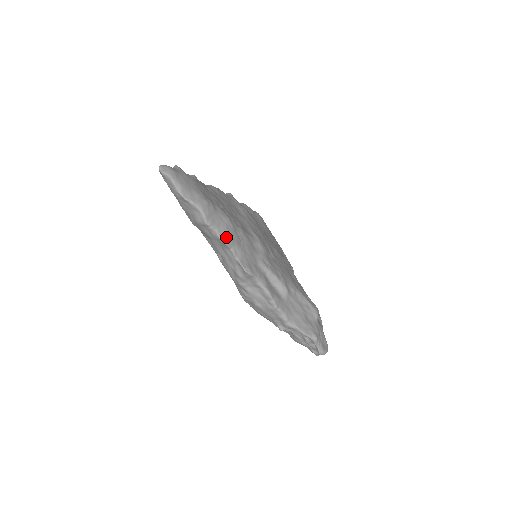
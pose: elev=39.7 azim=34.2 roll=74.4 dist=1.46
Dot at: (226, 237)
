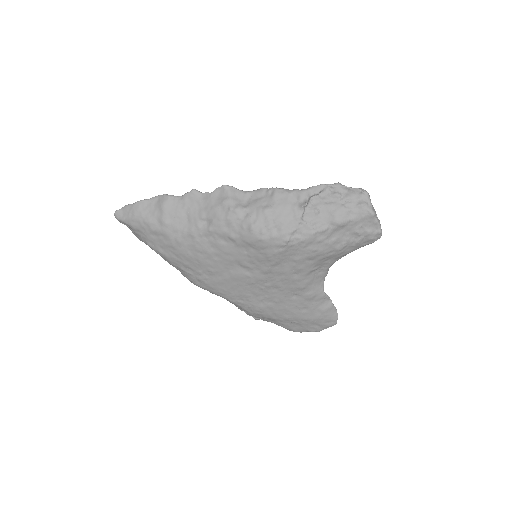
Dot at: (192, 194)
